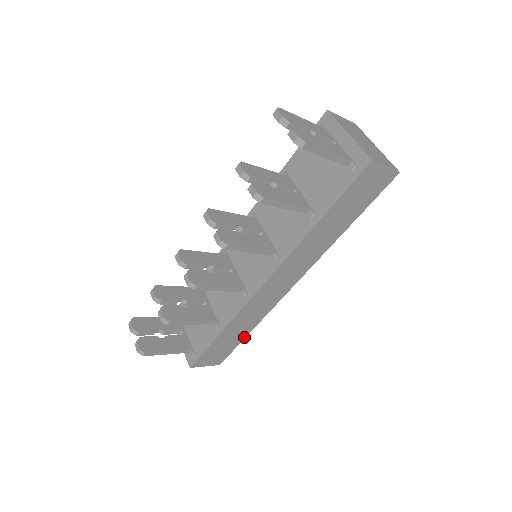
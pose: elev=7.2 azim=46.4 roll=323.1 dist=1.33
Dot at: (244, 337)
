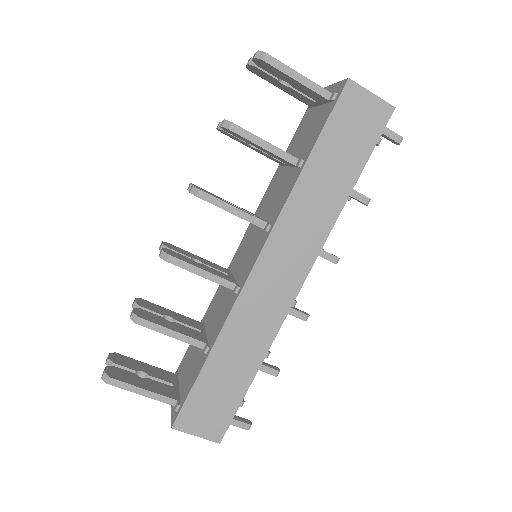
Dot at: (248, 384)
